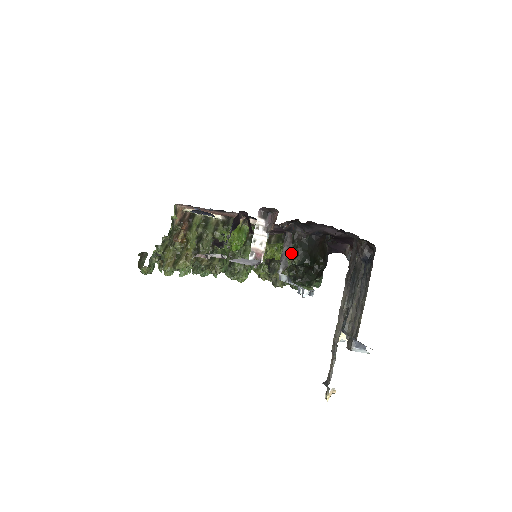
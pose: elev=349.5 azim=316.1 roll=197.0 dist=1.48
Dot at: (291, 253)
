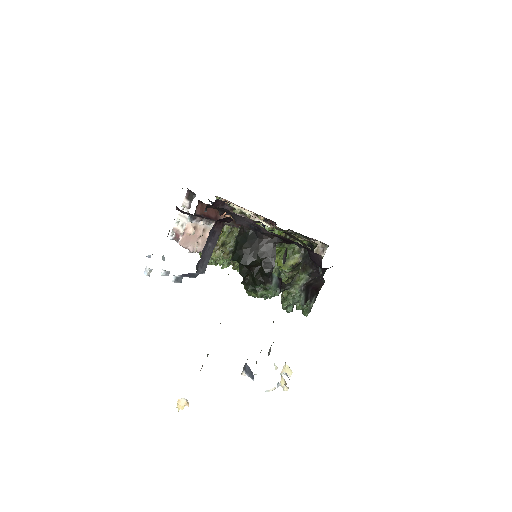
Dot at: occluded
